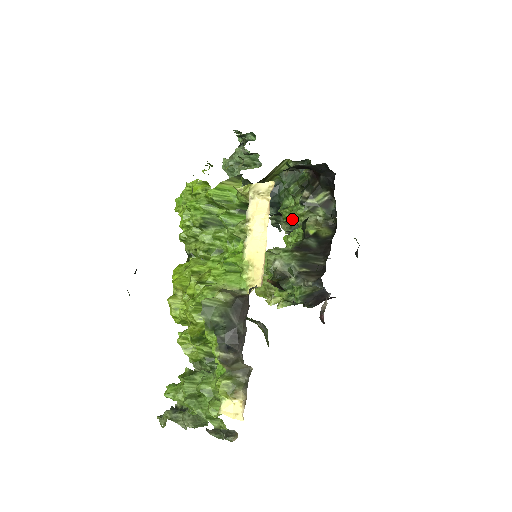
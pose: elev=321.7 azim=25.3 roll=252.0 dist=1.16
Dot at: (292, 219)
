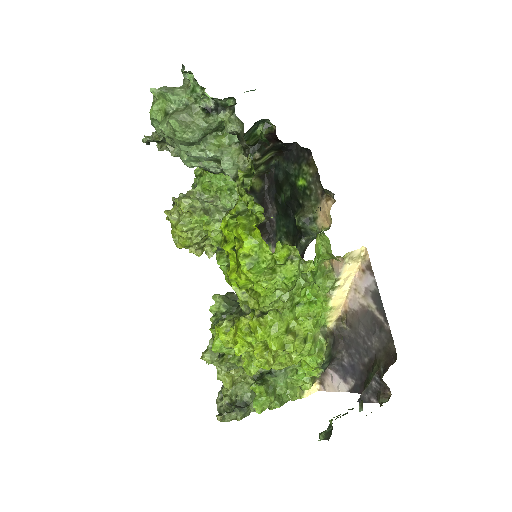
Dot at: occluded
